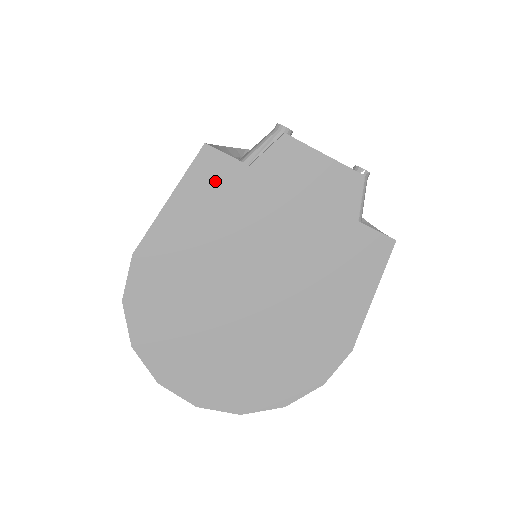
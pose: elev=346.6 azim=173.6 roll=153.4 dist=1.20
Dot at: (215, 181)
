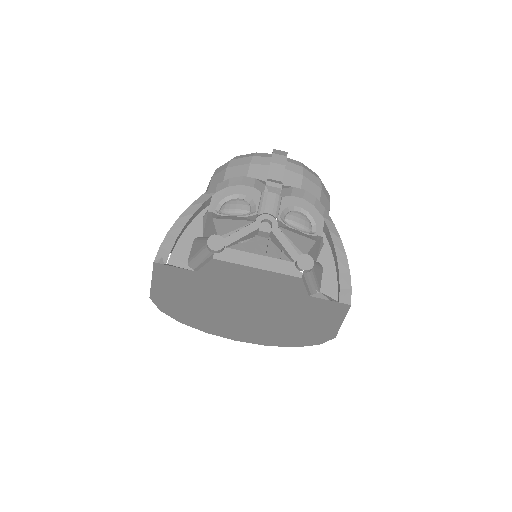
Dot at: (177, 276)
